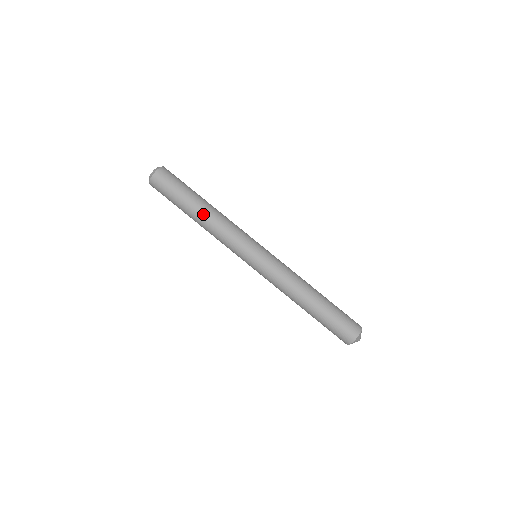
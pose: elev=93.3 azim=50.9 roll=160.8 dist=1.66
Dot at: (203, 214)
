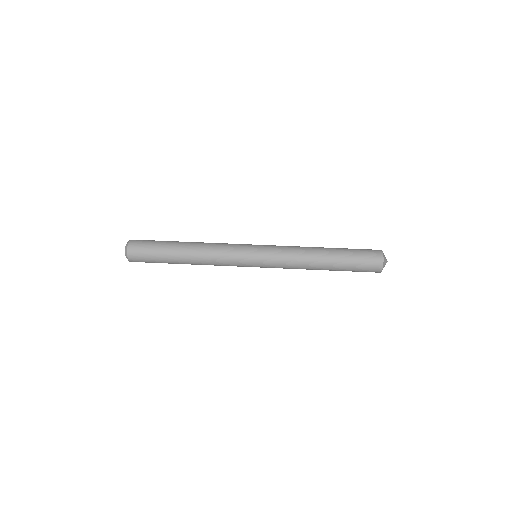
Dot at: (190, 255)
